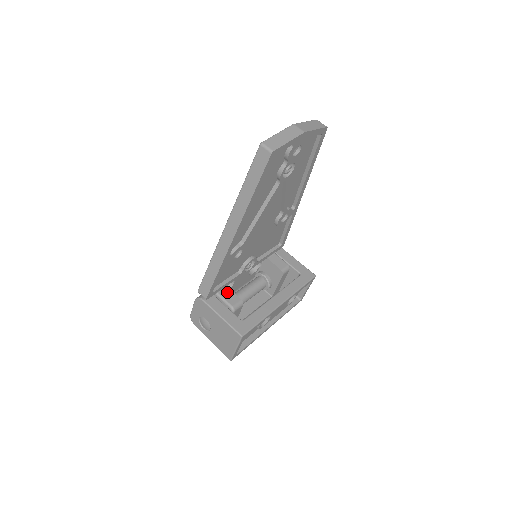
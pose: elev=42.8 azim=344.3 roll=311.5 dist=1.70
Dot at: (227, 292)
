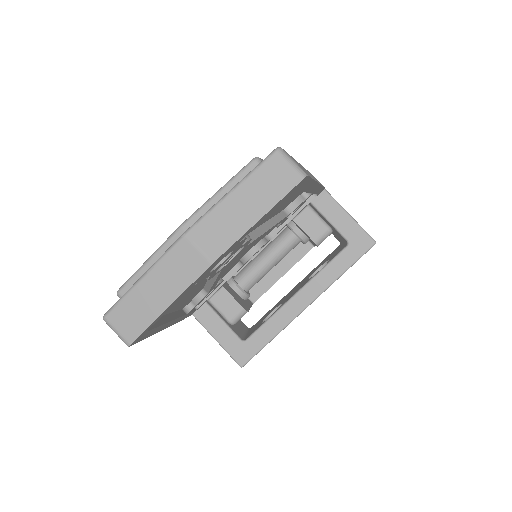
Dot at: (222, 297)
